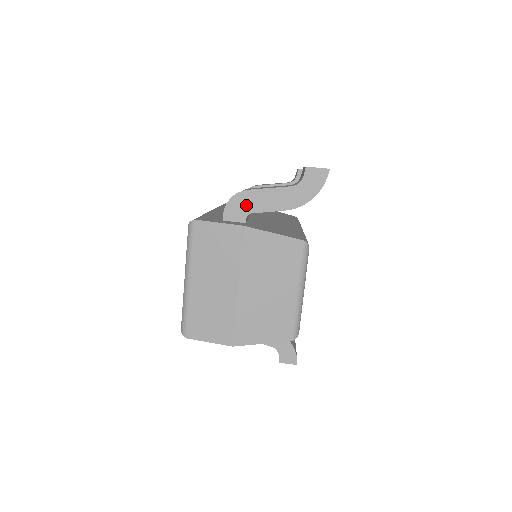
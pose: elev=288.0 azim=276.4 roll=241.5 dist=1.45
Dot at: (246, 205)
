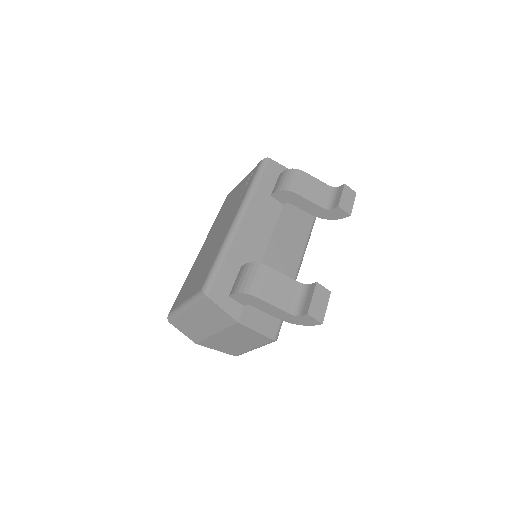
Dot at: (251, 301)
